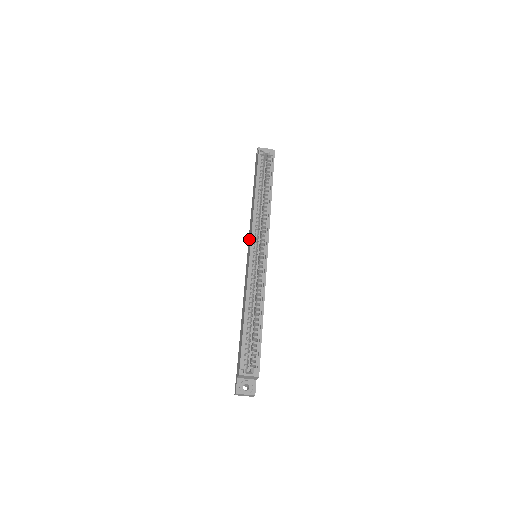
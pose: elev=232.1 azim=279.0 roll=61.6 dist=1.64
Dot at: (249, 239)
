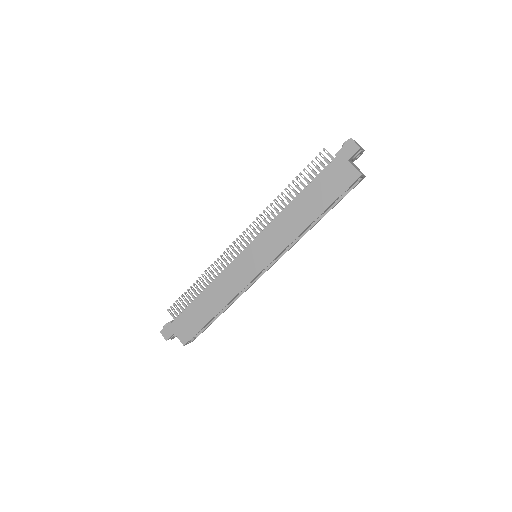
Dot at: (265, 244)
